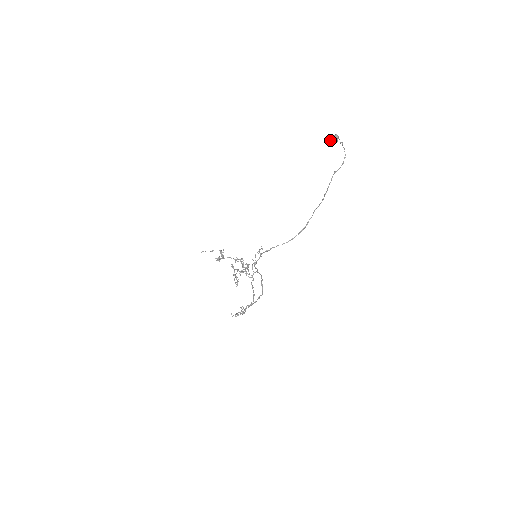
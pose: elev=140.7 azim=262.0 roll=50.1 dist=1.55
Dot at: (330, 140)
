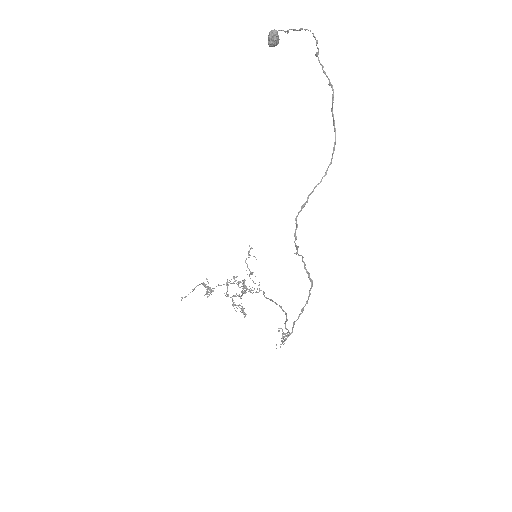
Dot at: (269, 41)
